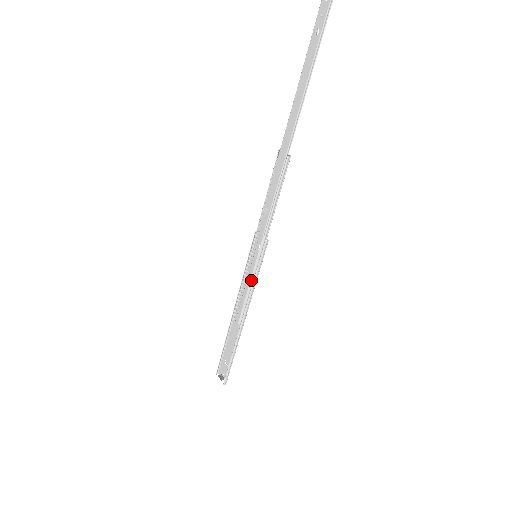
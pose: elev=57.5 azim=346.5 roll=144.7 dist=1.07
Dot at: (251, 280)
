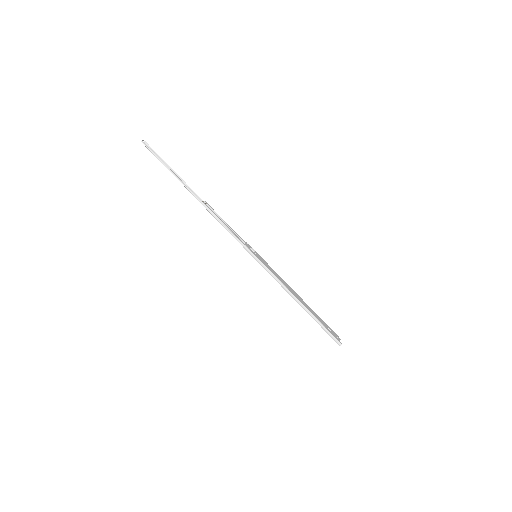
Dot at: (269, 270)
